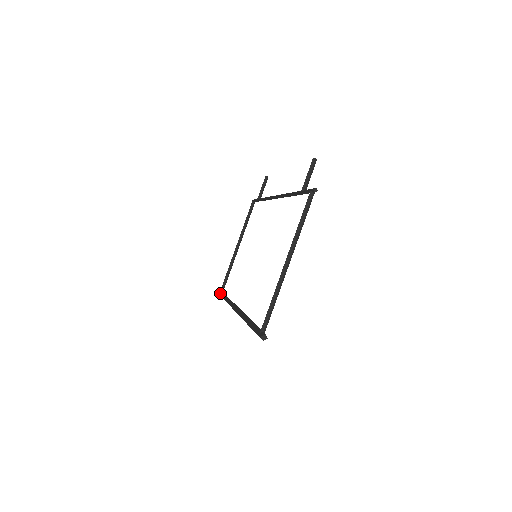
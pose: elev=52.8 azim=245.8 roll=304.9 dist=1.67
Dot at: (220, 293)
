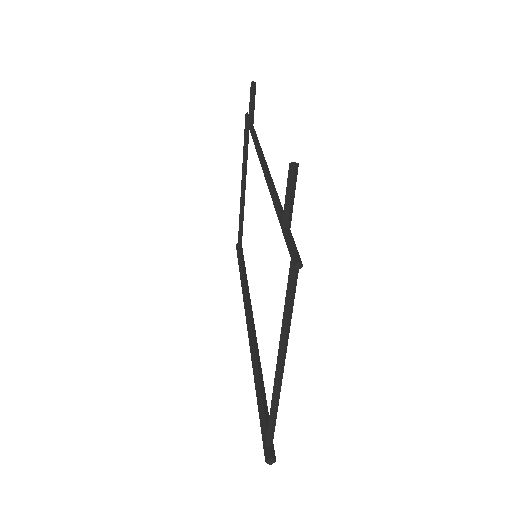
Dot at: (237, 254)
